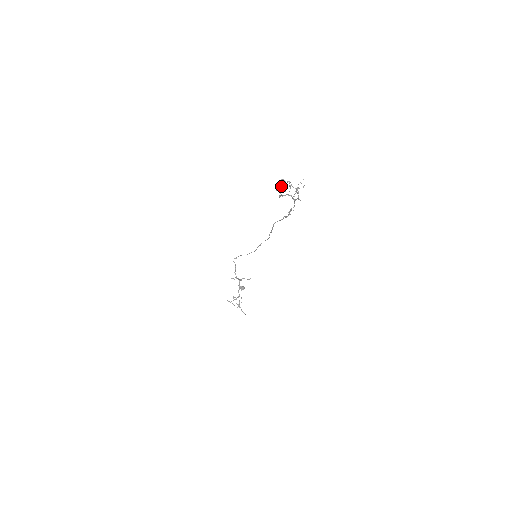
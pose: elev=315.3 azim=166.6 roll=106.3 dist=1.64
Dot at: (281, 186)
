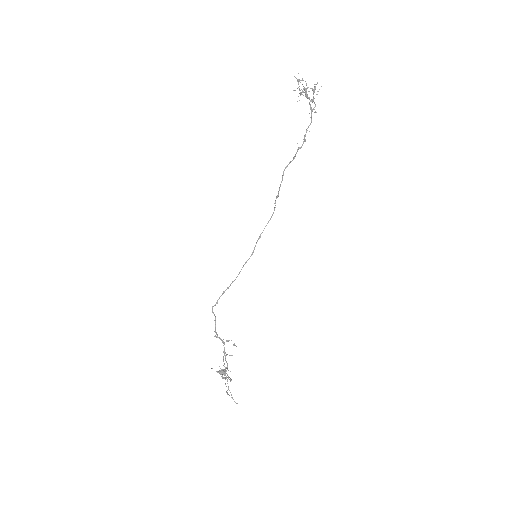
Dot at: occluded
